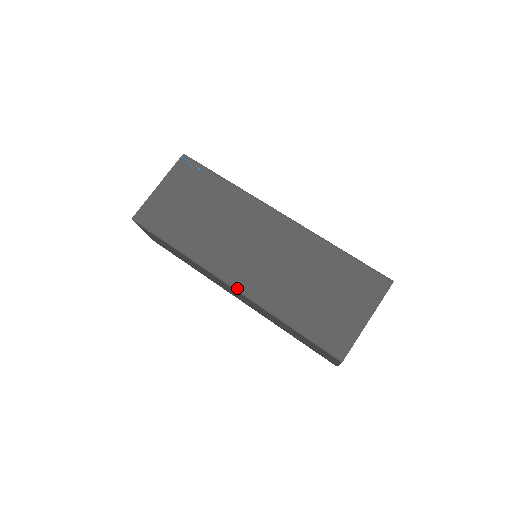
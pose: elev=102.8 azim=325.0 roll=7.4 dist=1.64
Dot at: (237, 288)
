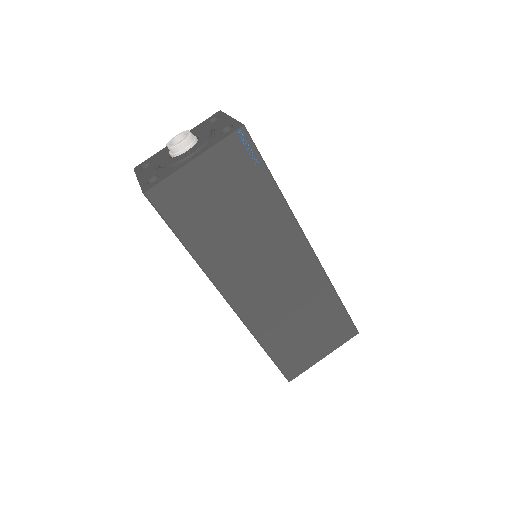
Dot at: (236, 309)
